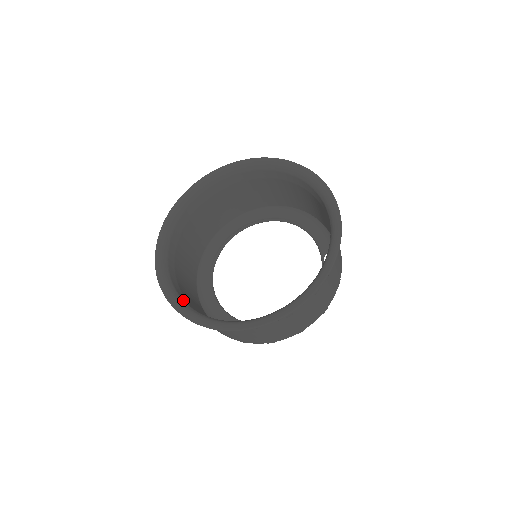
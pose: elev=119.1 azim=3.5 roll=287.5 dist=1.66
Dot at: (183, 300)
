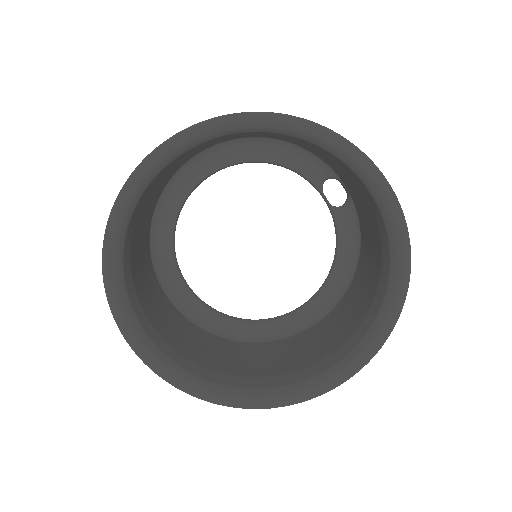
Dot at: (224, 386)
